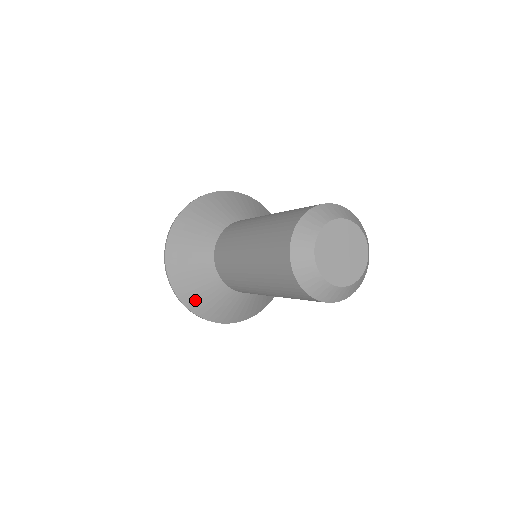
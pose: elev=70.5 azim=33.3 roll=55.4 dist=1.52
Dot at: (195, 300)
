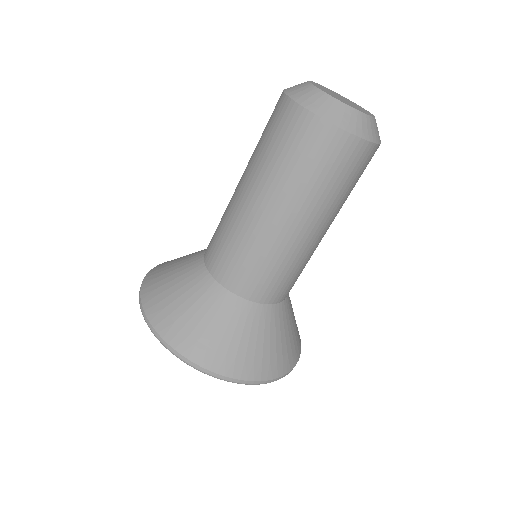
Dot at: (231, 355)
